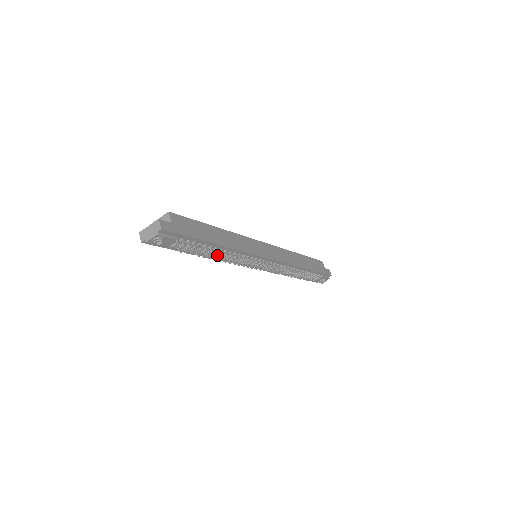
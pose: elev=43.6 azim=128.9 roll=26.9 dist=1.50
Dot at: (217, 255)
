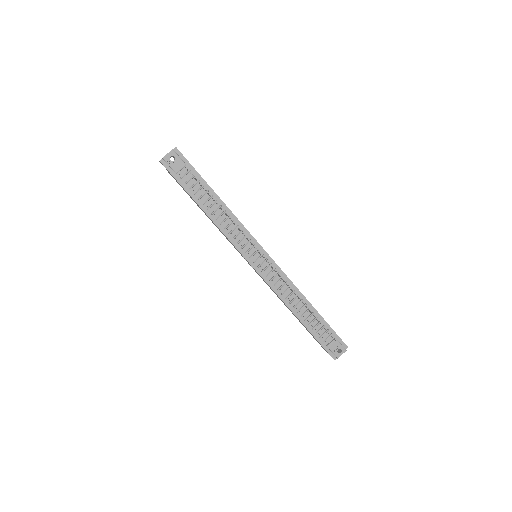
Dot at: (217, 203)
